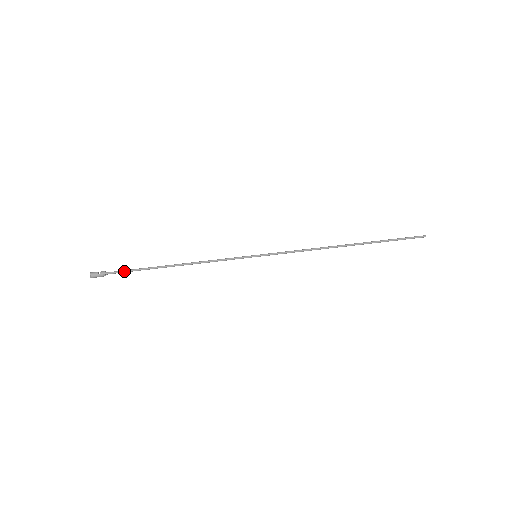
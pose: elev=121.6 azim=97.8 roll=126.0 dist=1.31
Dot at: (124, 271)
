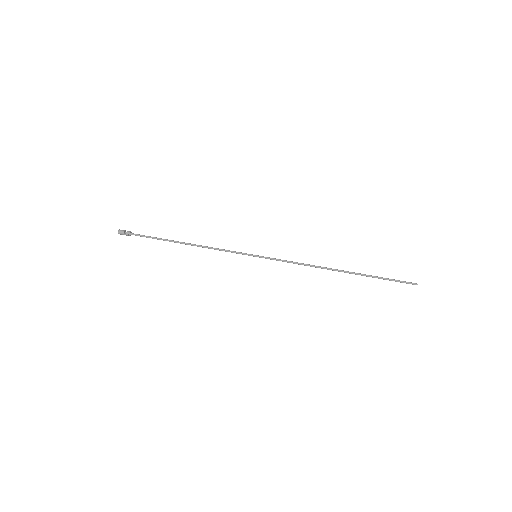
Dot at: (145, 236)
